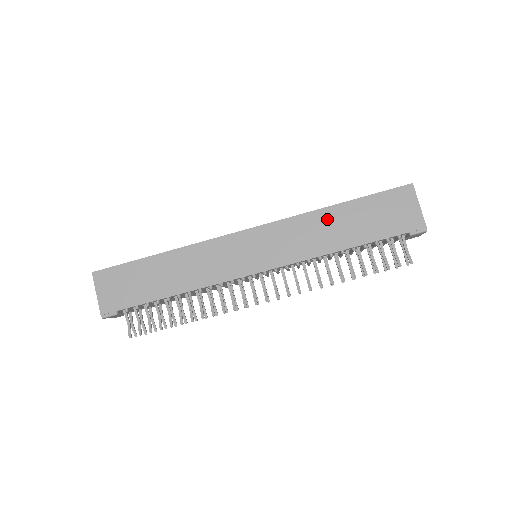
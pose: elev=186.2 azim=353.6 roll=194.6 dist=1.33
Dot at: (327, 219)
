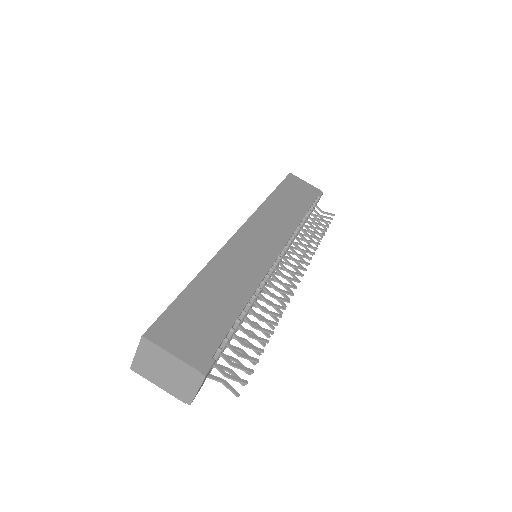
Dot at: (276, 203)
